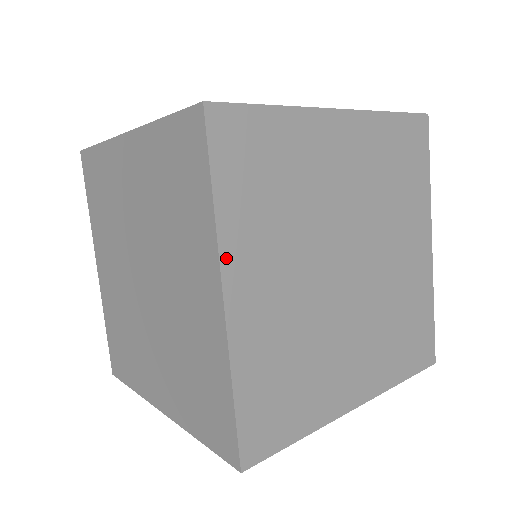
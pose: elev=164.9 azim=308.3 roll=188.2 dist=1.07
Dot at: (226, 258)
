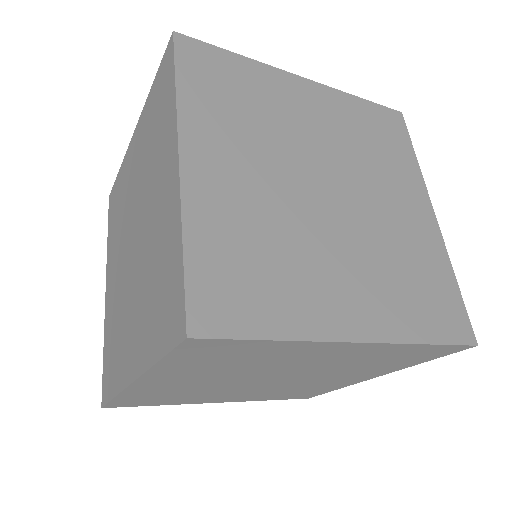
Dot at: occluded
